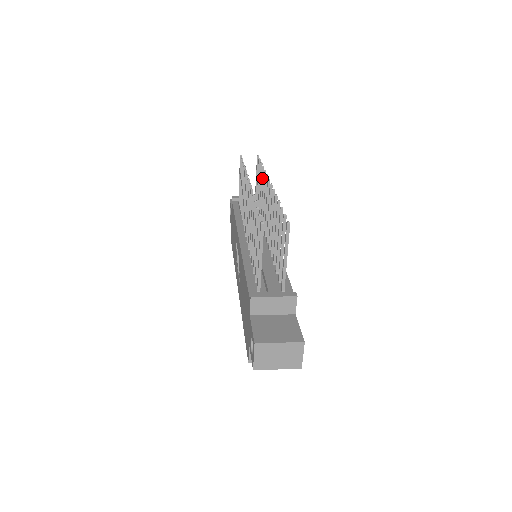
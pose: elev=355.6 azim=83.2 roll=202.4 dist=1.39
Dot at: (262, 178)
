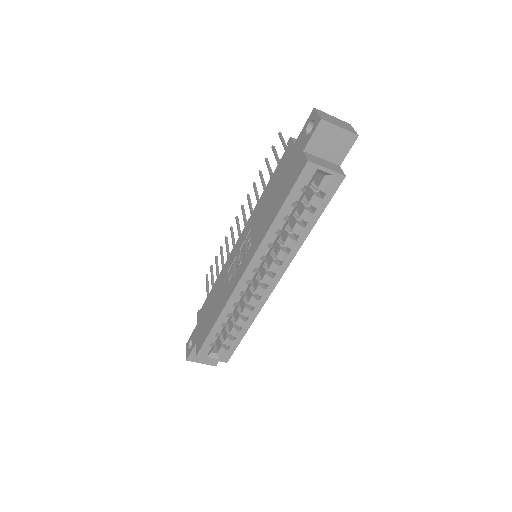
Dot at: occluded
